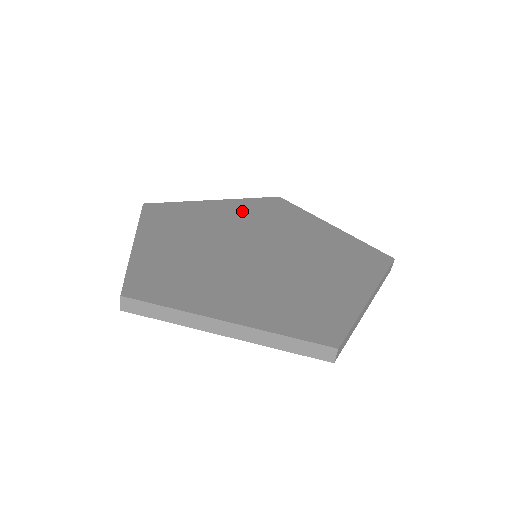
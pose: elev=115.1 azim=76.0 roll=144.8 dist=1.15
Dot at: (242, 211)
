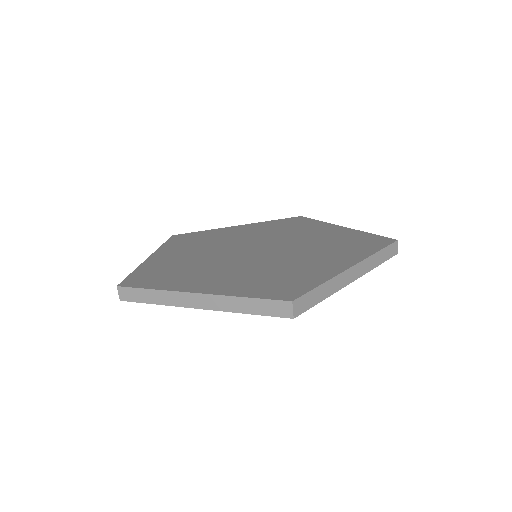
Dot at: (258, 229)
